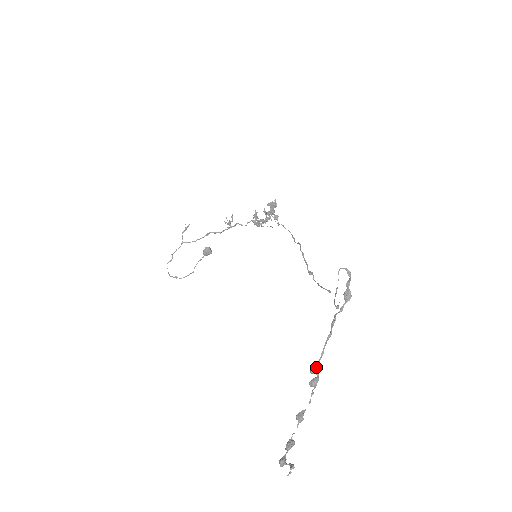
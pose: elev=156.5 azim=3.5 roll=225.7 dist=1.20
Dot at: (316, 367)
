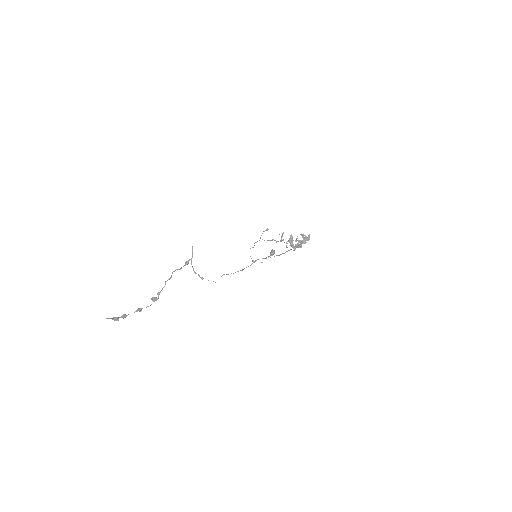
Dot at: (160, 292)
